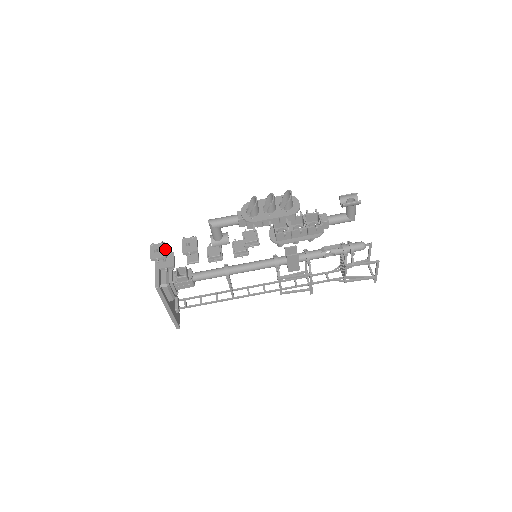
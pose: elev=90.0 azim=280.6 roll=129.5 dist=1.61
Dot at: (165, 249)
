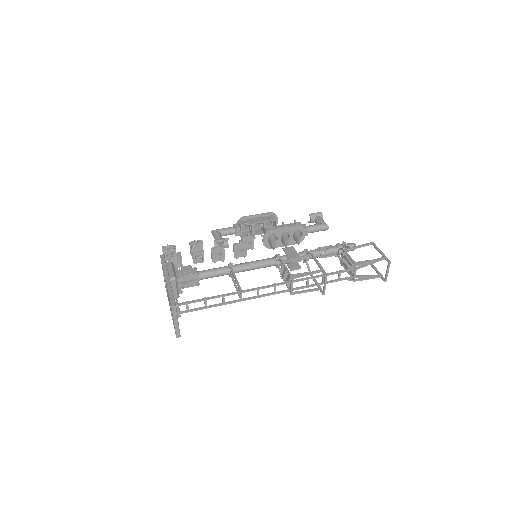
Dot at: (175, 251)
